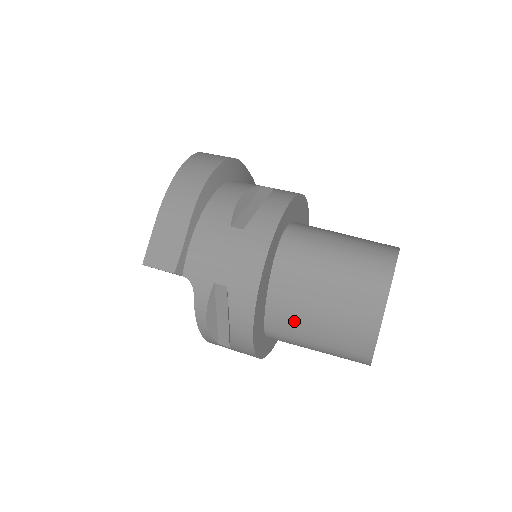
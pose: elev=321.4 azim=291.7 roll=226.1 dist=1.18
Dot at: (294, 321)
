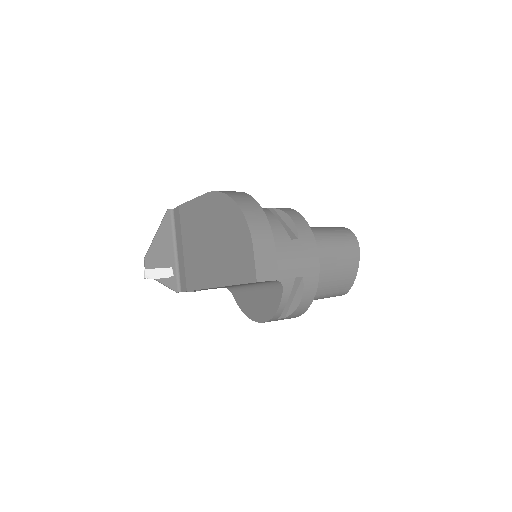
Dot at: (318, 285)
